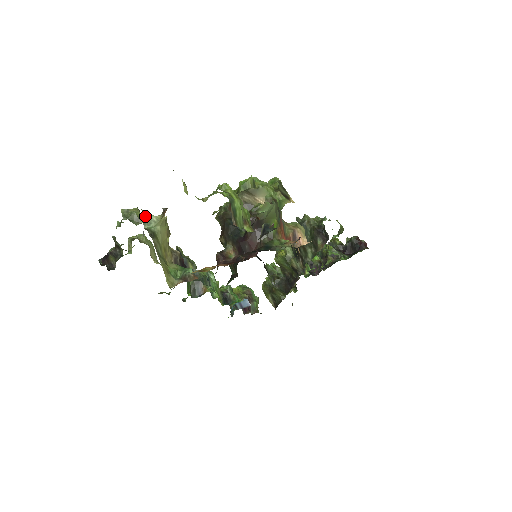
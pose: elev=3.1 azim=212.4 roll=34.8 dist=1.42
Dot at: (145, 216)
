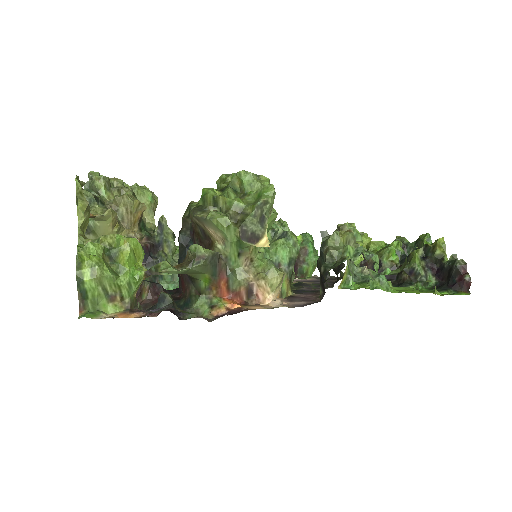
Dot at: occluded
